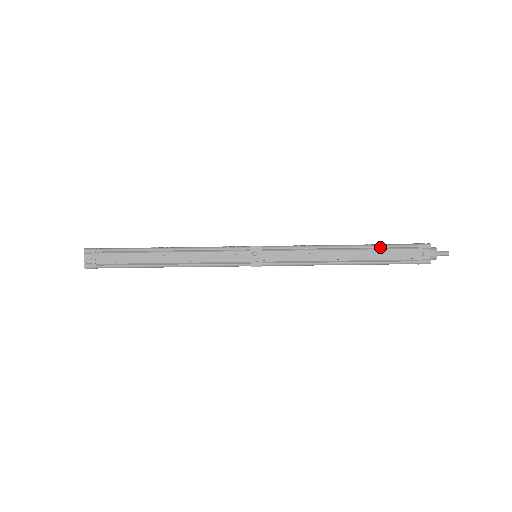
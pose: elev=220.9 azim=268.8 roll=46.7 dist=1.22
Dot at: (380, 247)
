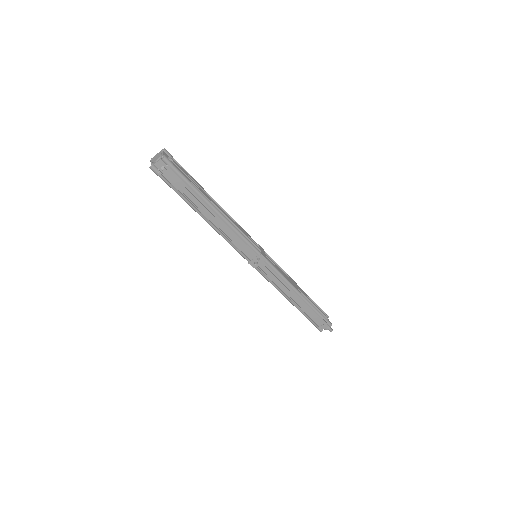
Dot at: (313, 309)
